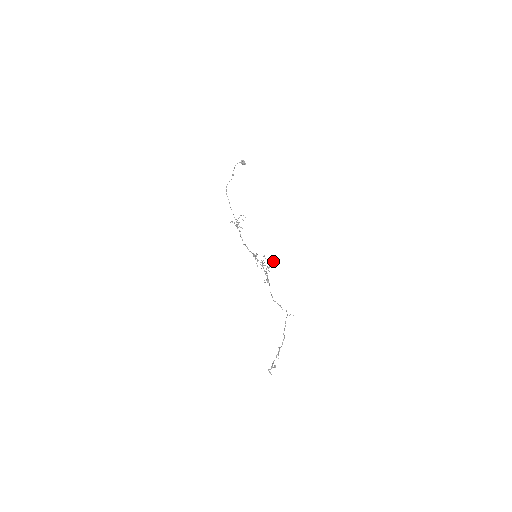
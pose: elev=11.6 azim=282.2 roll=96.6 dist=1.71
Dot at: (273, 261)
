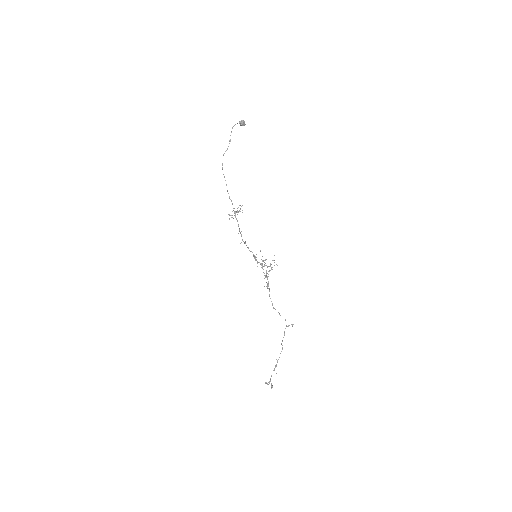
Dot at: (274, 265)
